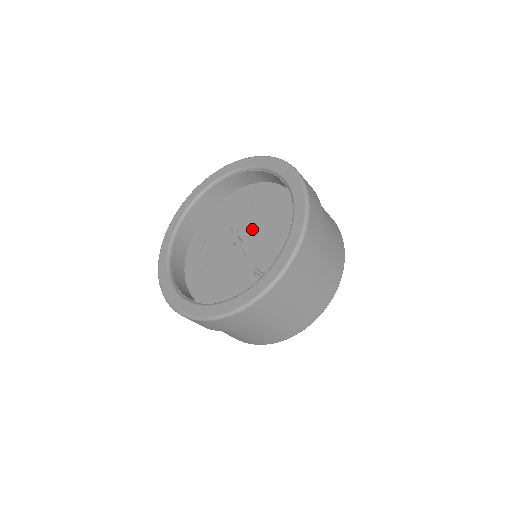
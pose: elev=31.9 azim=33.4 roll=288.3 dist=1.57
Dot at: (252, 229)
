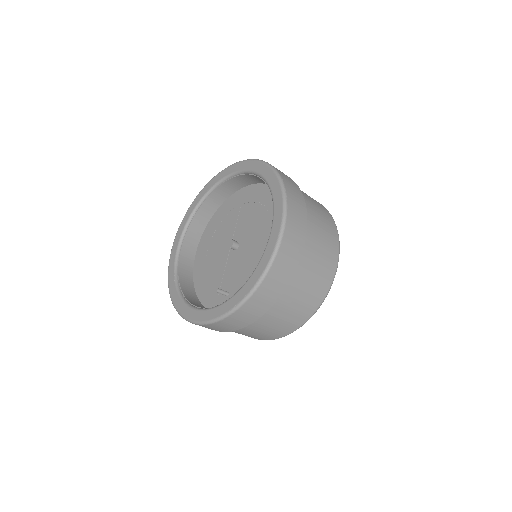
Dot at: (248, 241)
